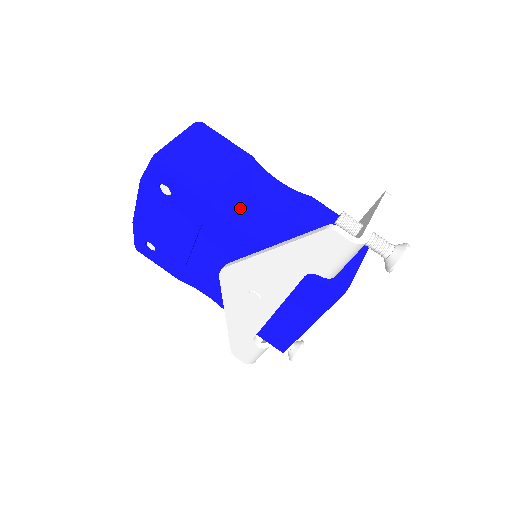
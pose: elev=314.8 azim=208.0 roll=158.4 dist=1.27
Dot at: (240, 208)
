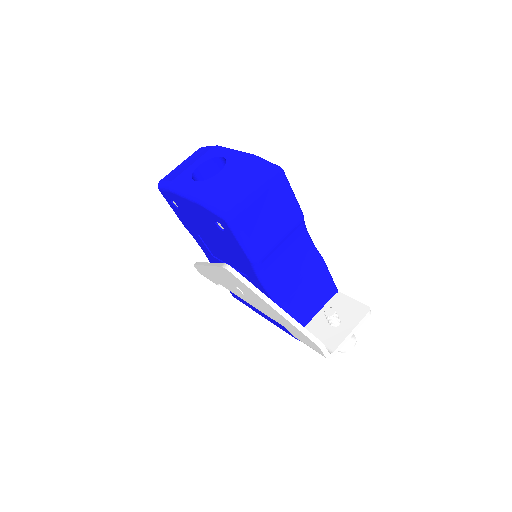
Dot at: (270, 269)
